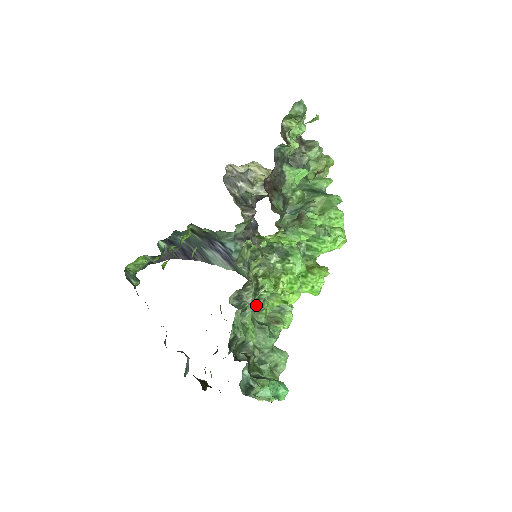
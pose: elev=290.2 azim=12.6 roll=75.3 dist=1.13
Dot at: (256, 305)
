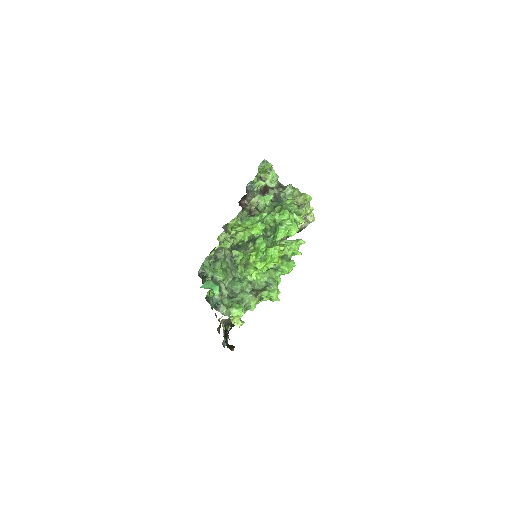
Dot at: (234, 268)
